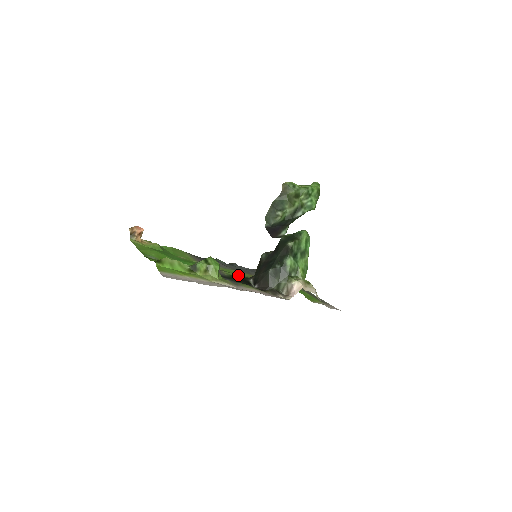
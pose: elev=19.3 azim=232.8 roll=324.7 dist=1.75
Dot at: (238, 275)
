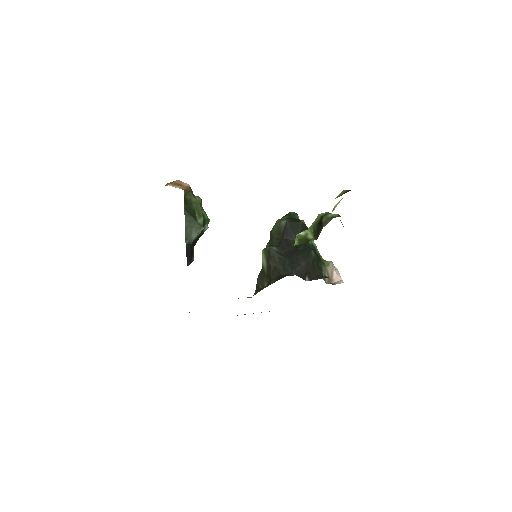
Dot at: occluded
